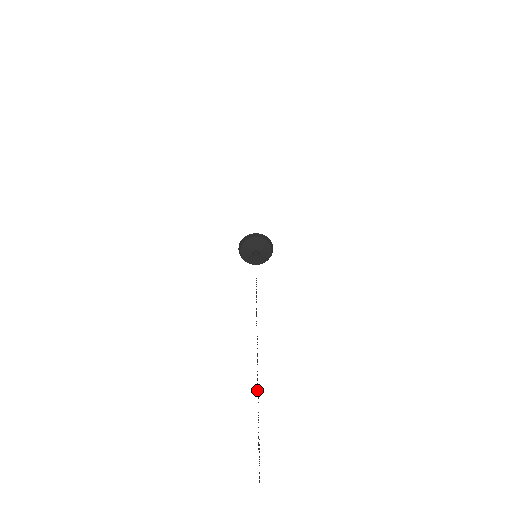
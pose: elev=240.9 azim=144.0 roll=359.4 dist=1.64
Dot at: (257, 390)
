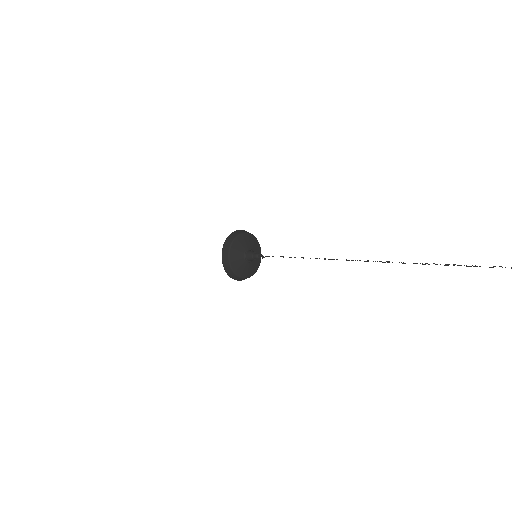
Dot at: out of frame
